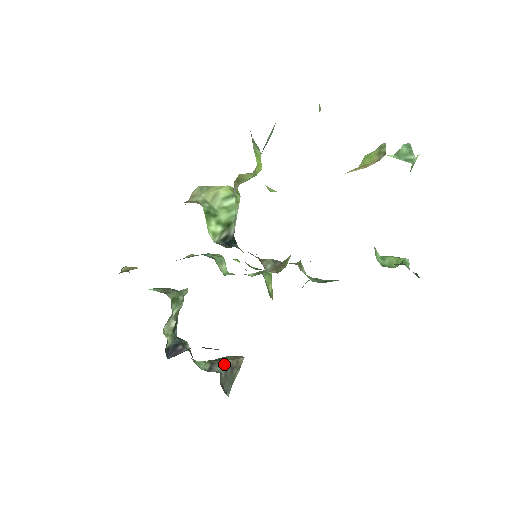
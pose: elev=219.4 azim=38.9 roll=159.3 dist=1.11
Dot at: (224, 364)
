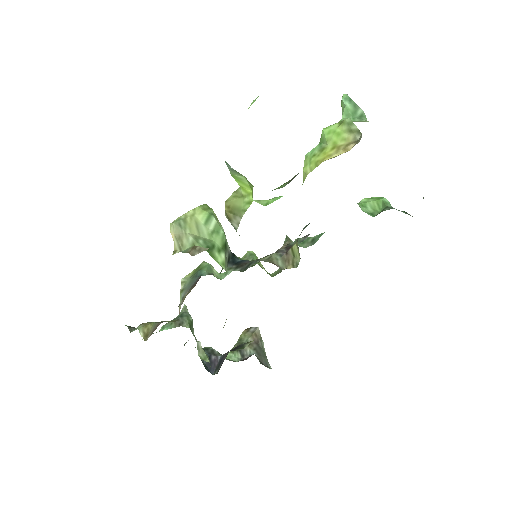
Dot at: (249, 344)
